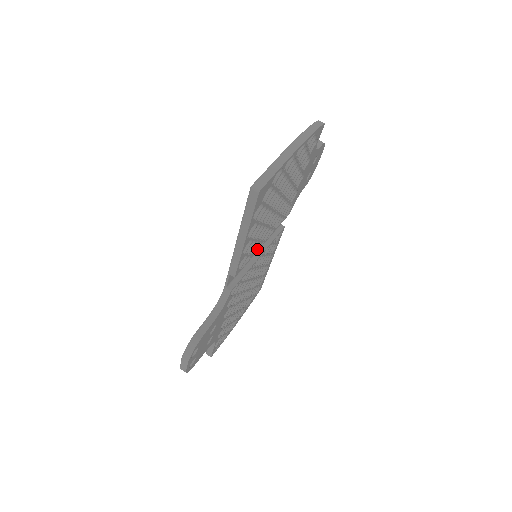
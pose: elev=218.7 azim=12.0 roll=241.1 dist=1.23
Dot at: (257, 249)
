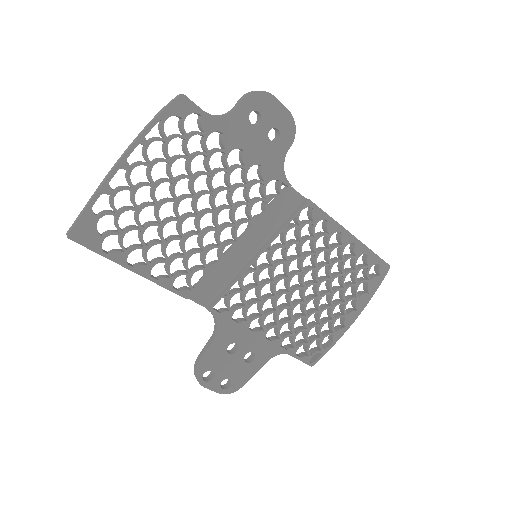
Dot at: (220, 257)
